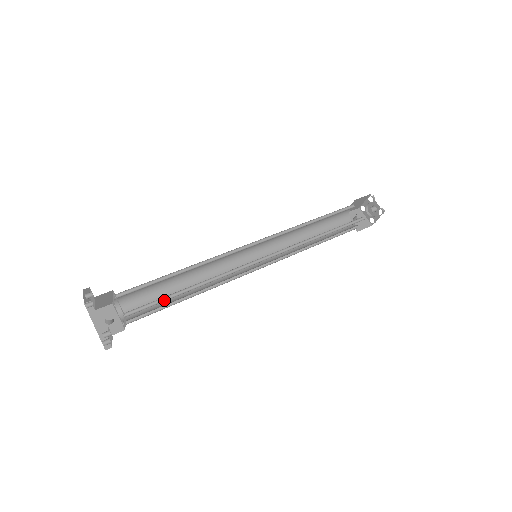
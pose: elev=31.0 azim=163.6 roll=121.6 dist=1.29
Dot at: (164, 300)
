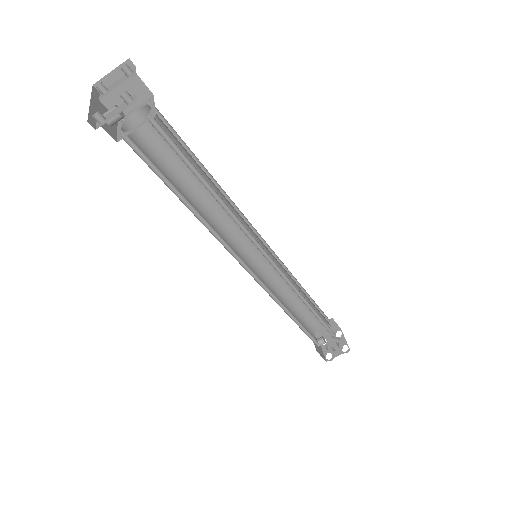
Dot at: (185, 163)
